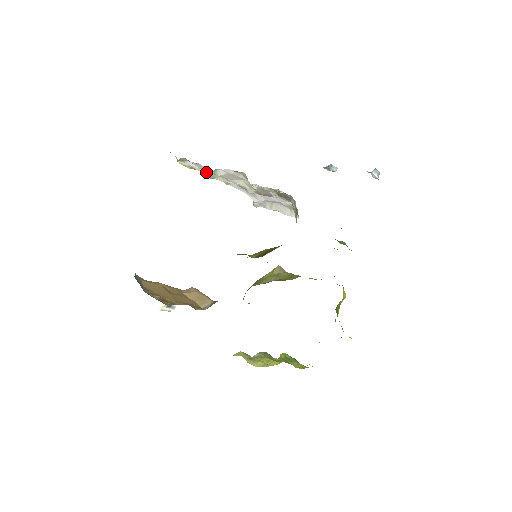
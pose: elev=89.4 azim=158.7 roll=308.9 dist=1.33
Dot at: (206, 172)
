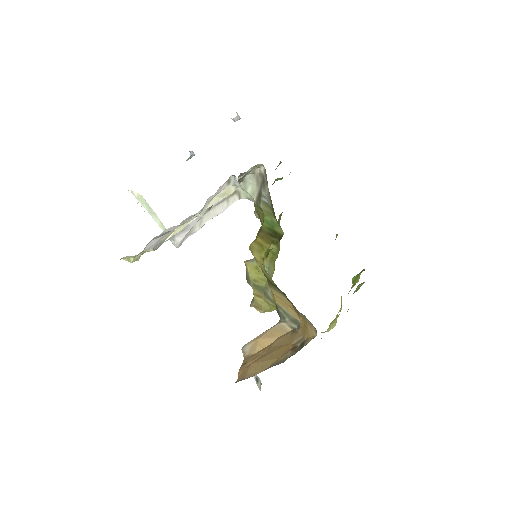
Dot at: (158, 242)
